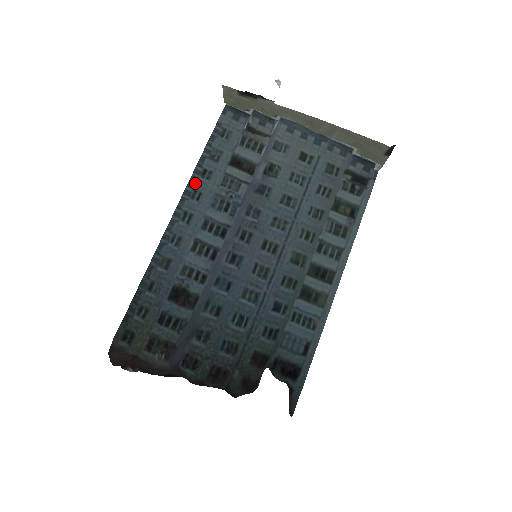
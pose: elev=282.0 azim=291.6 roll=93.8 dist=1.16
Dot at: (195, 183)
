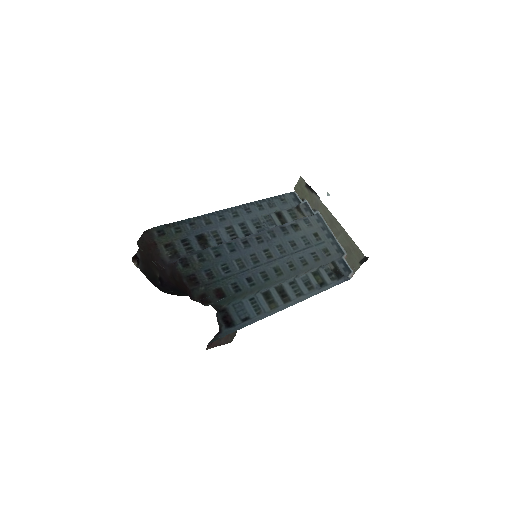
Dot at: (252, 206)
